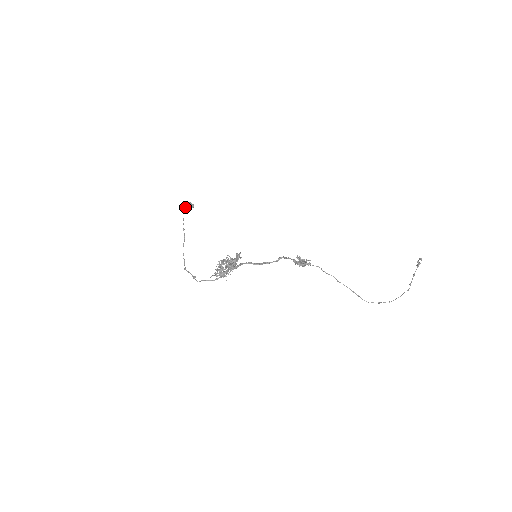
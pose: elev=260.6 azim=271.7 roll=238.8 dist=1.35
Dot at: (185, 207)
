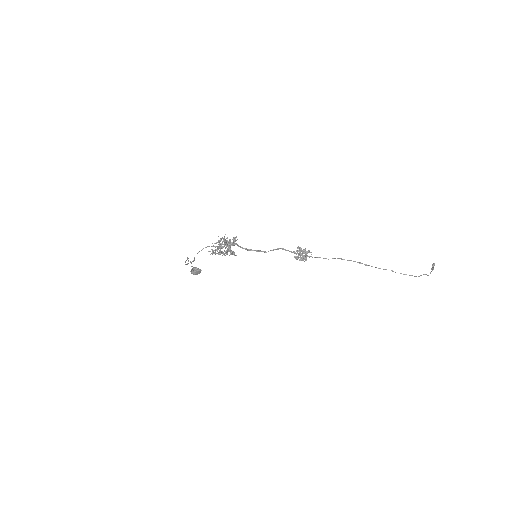
Dot at: occluded
